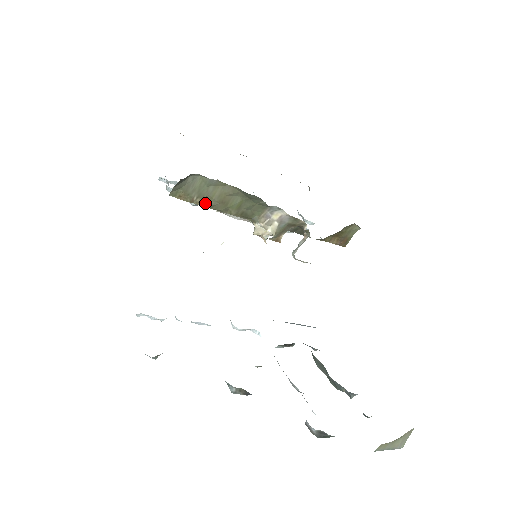
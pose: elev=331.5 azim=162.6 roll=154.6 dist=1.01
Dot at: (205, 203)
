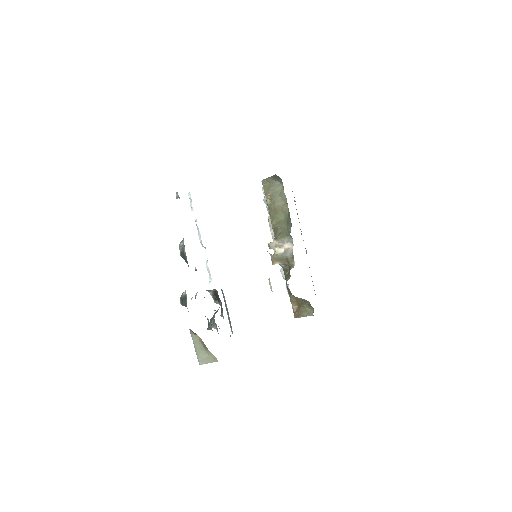
Dot at: (269, 203)
